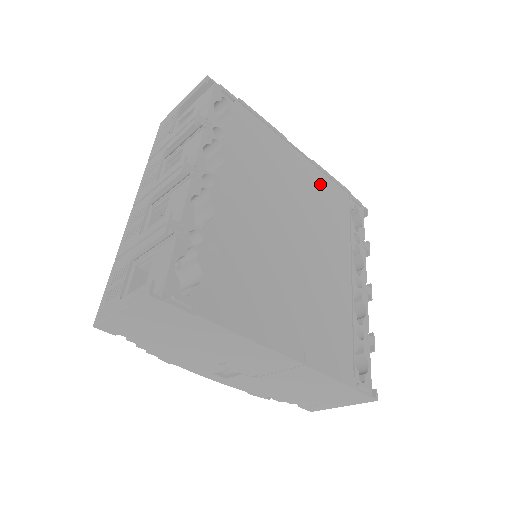
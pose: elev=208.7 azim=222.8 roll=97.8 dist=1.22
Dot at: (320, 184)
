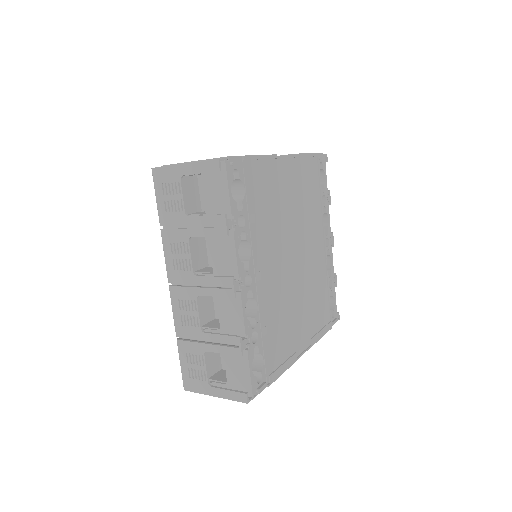
Dot at: (301, 175)
